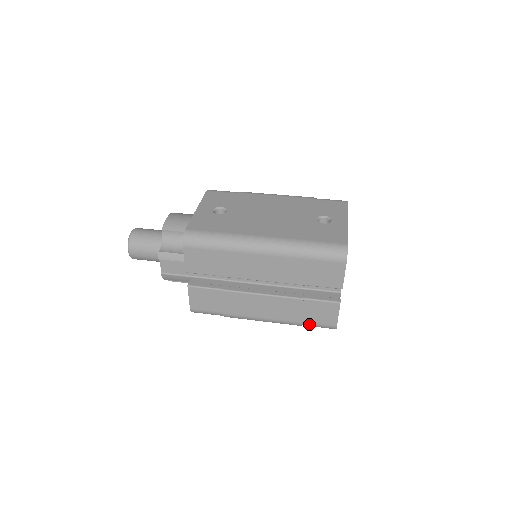
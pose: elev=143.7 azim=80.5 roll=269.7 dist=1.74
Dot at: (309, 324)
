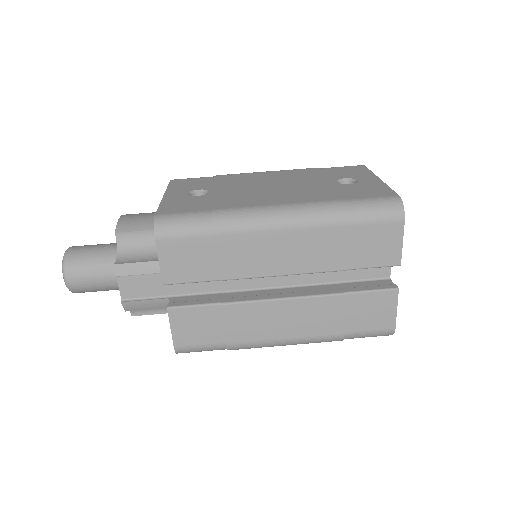
Dot at: (355, 334)
